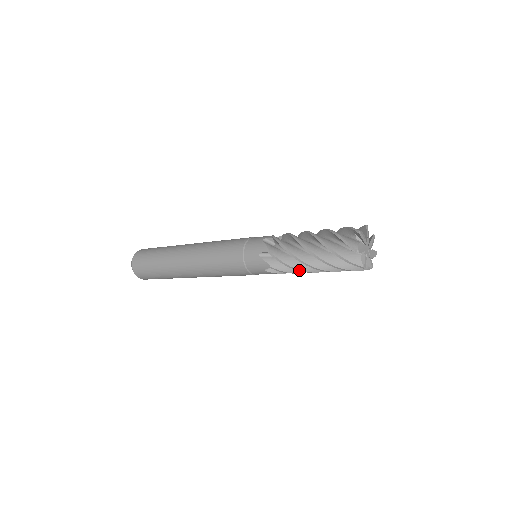
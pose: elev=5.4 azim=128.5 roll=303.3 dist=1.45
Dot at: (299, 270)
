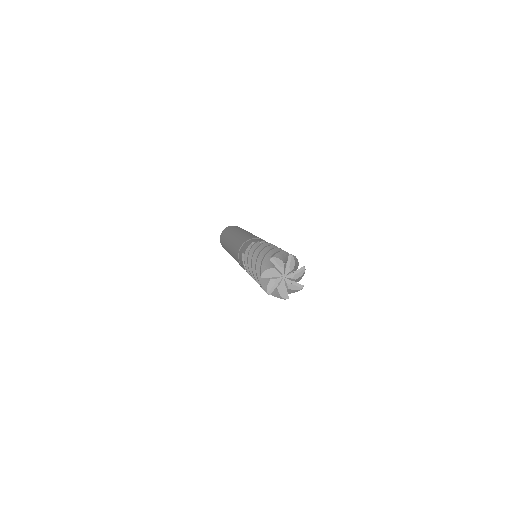
Dot at: occluded
